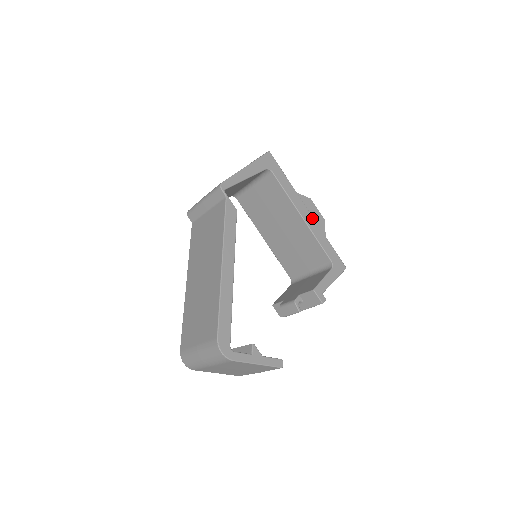
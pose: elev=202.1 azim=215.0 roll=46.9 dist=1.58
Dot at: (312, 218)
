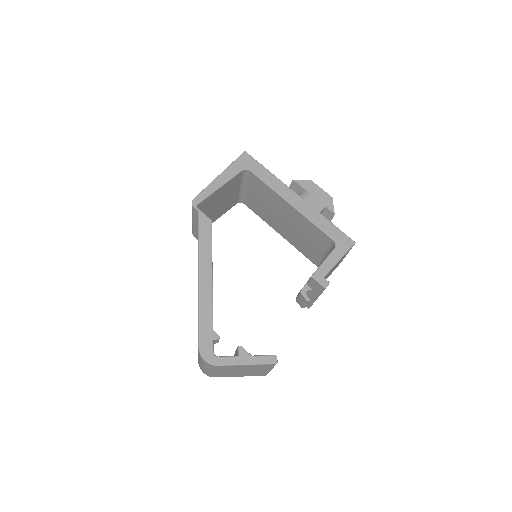
Dot at: (304, 202)
